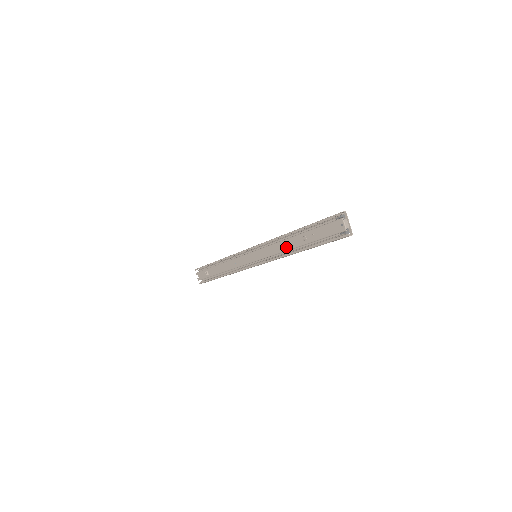
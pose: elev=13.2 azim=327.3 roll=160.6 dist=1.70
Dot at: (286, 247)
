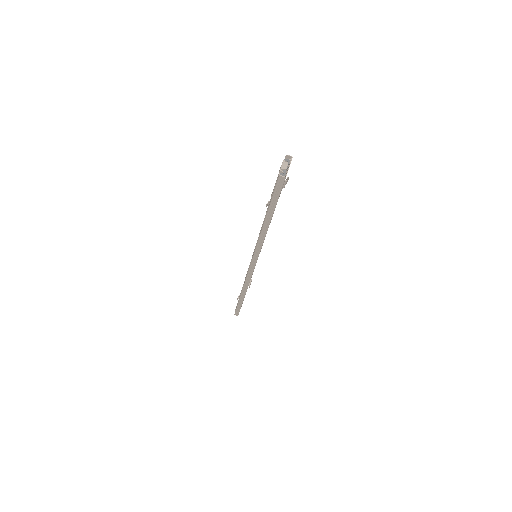
Dot at: occluded
